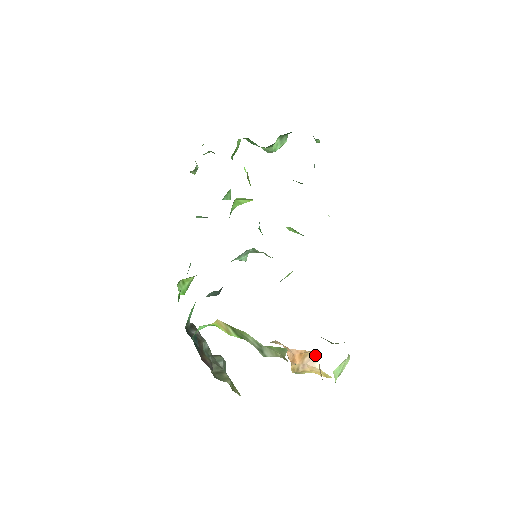
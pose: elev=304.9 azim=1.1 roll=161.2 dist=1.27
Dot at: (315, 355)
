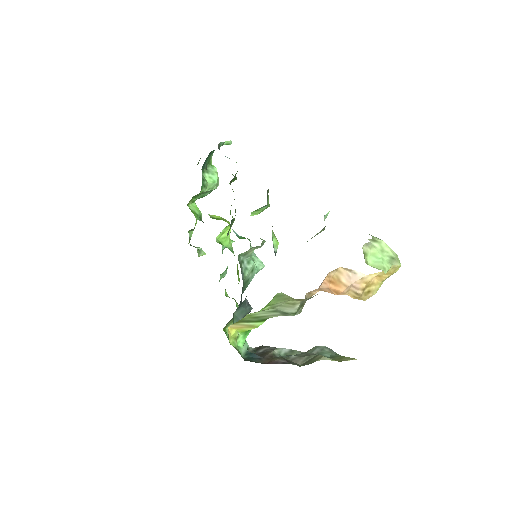
Dot at: (346, 270)
